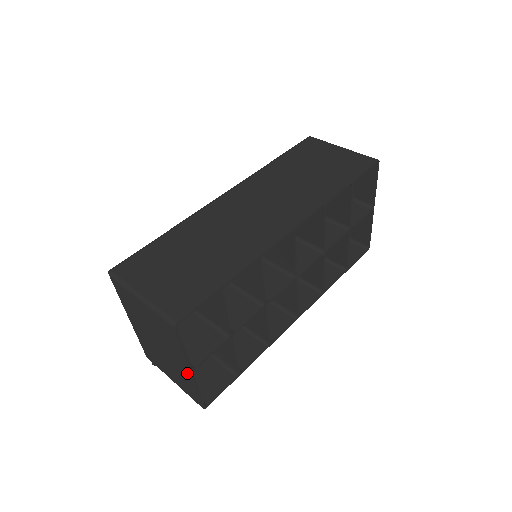
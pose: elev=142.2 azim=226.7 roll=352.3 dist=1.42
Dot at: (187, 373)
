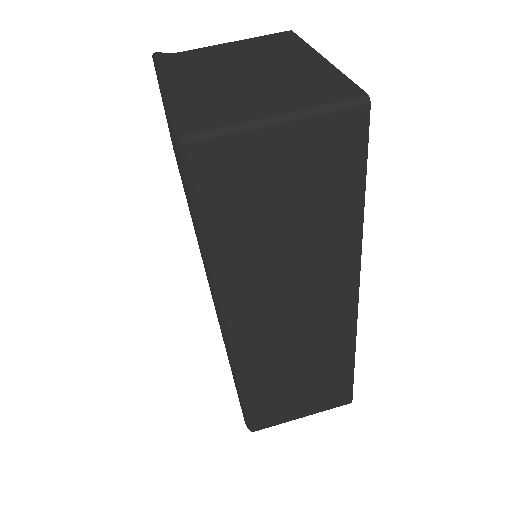
Dot at: occluded
